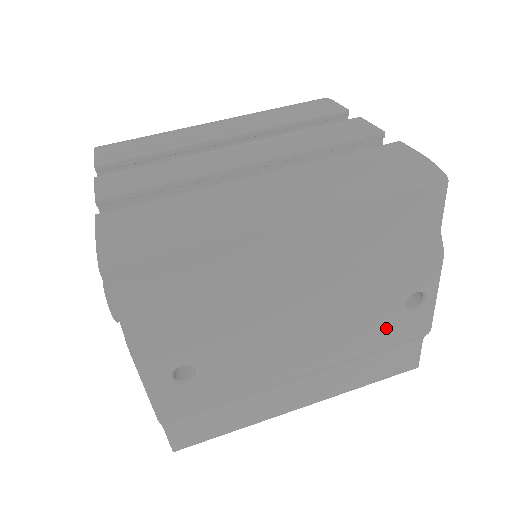
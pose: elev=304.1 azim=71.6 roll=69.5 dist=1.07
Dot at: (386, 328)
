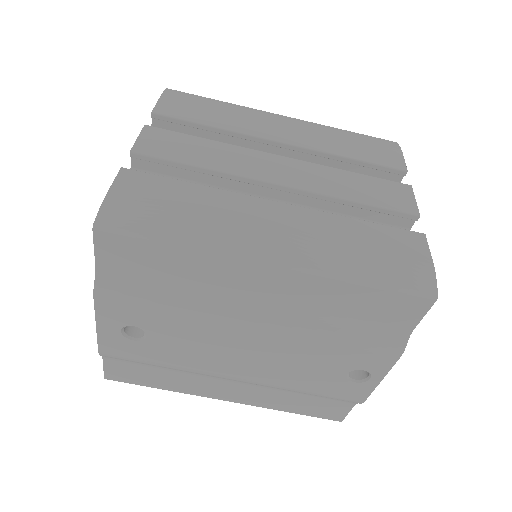
Dot at: (323, 382)
